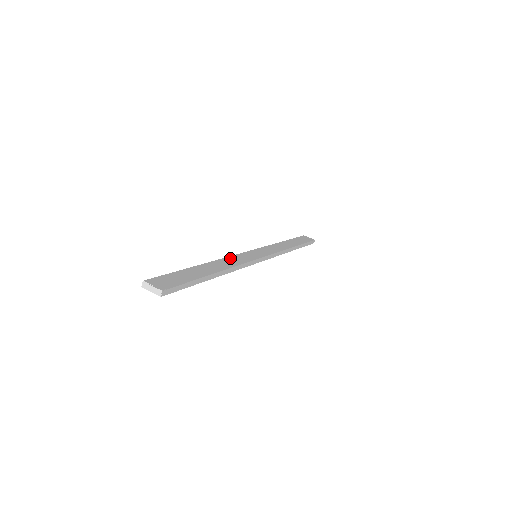
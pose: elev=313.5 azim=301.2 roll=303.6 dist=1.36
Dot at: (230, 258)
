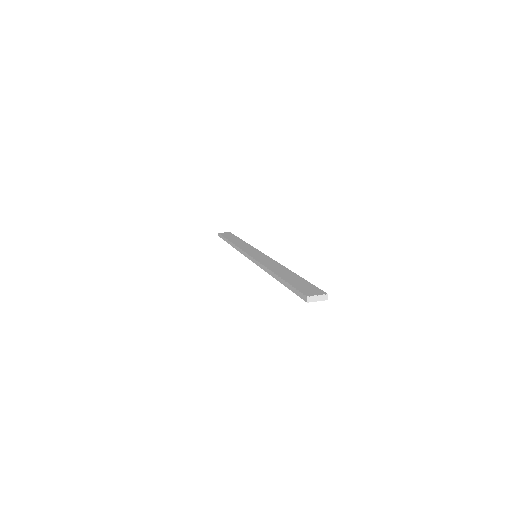
Dot at: (264, 263)
